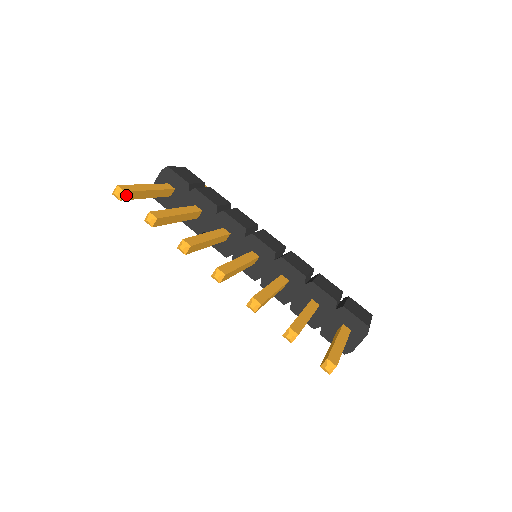
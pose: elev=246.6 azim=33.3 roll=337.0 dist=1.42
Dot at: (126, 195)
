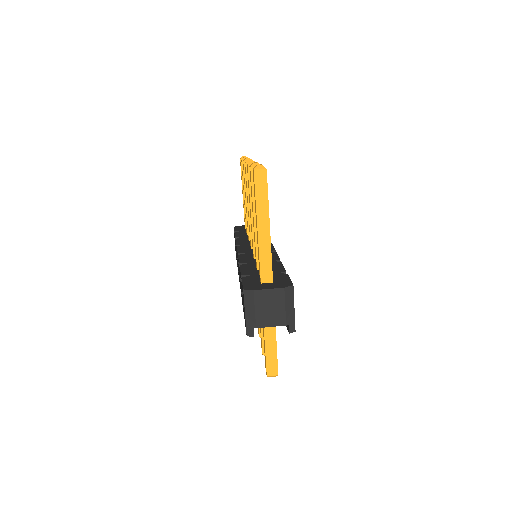
Dot at: occluded
